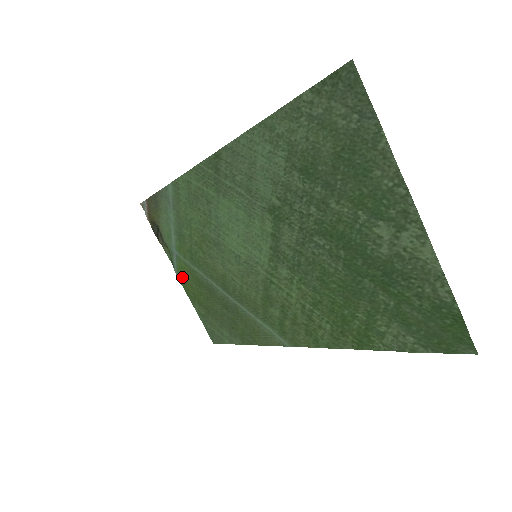
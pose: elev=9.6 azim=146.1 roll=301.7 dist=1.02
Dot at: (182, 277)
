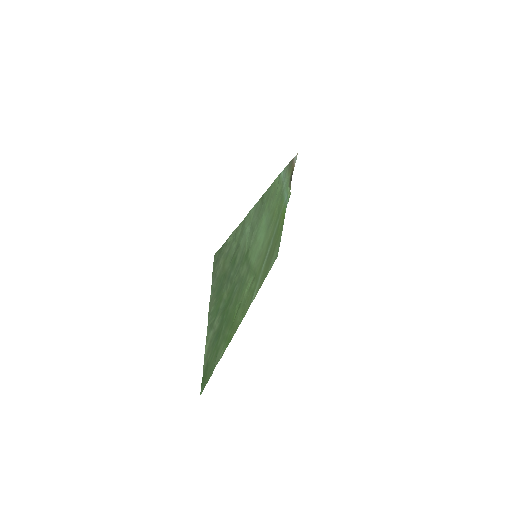
Dot at: (284, 212)
